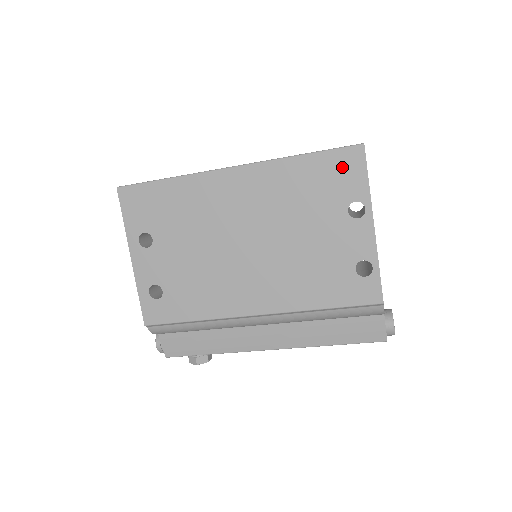
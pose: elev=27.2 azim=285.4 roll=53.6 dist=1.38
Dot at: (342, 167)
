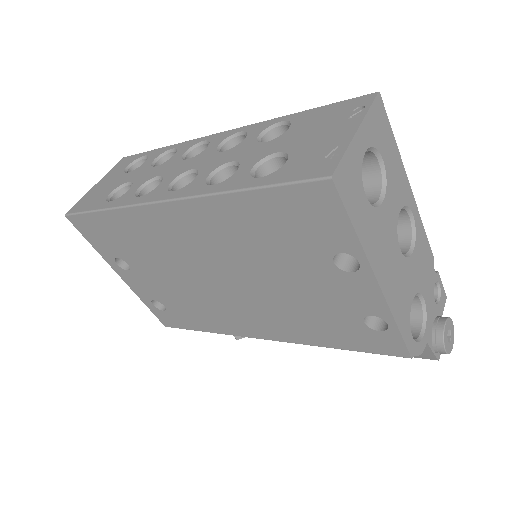
Dot at: (306, 209)
